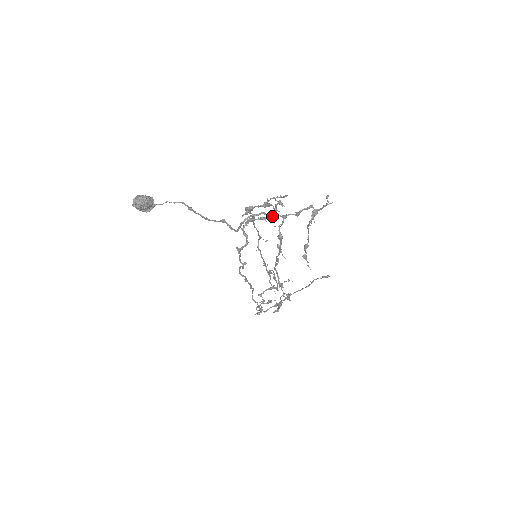
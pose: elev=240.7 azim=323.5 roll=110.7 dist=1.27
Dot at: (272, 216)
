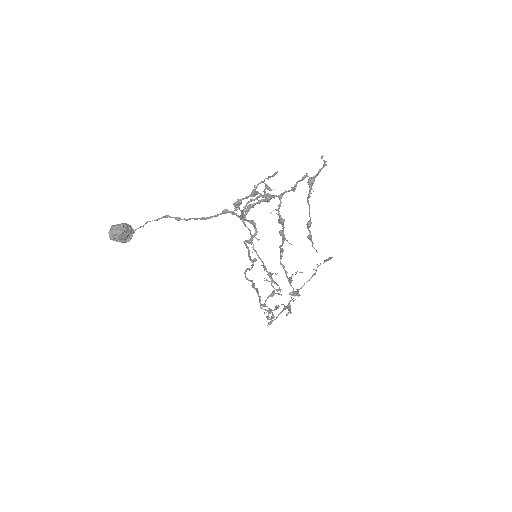
Dot at: (270, 196)
